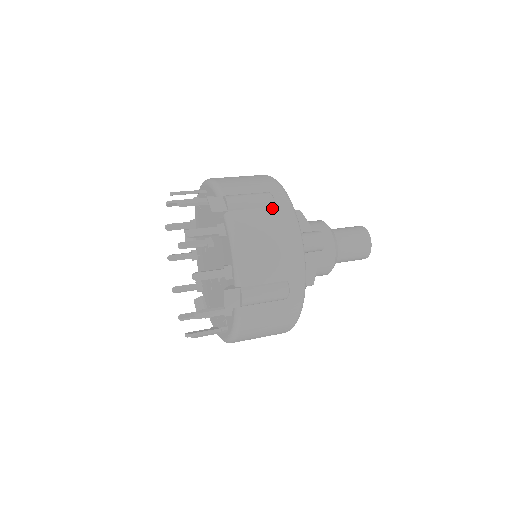
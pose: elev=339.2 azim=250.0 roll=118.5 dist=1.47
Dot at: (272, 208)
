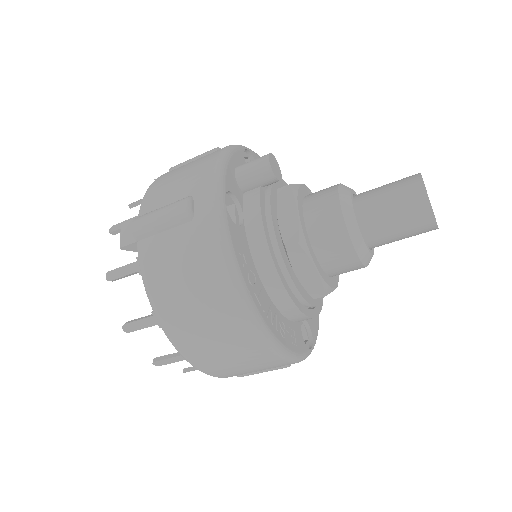
Dot at: occluded
